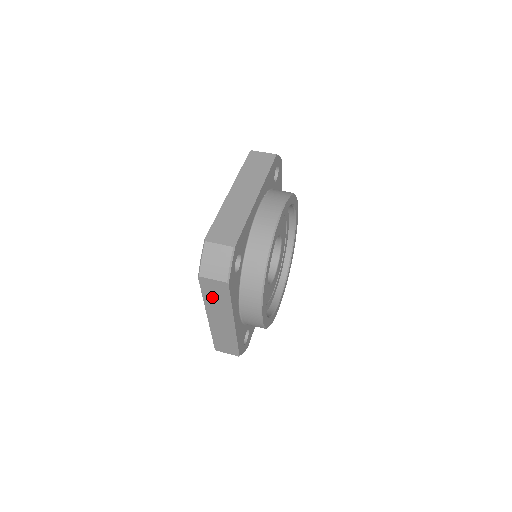
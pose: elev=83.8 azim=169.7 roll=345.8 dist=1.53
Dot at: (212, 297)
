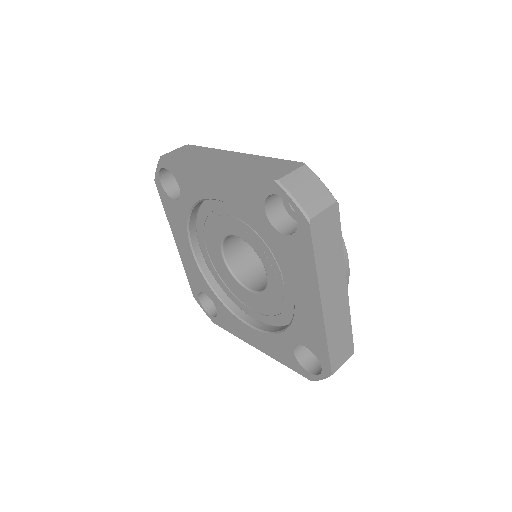
Dot at: occluded
